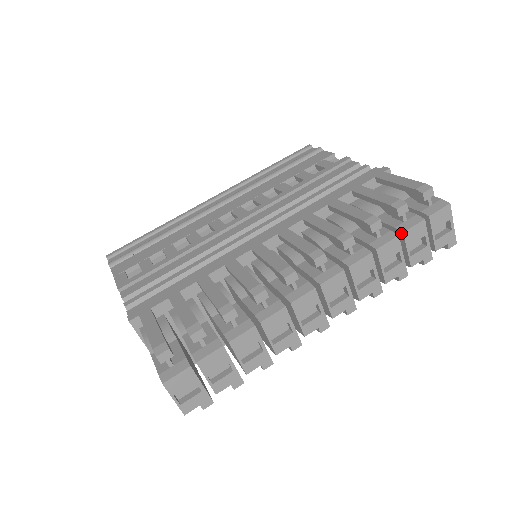
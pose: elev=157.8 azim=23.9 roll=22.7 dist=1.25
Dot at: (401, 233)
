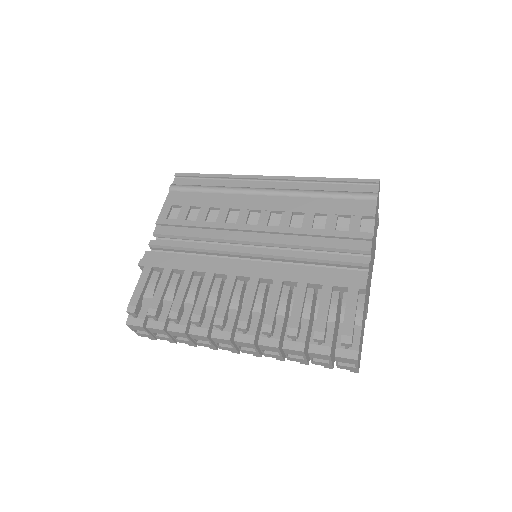
Dot at: (308, 350)
